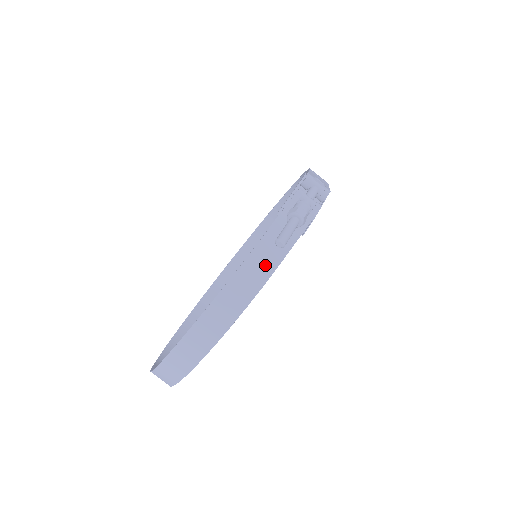
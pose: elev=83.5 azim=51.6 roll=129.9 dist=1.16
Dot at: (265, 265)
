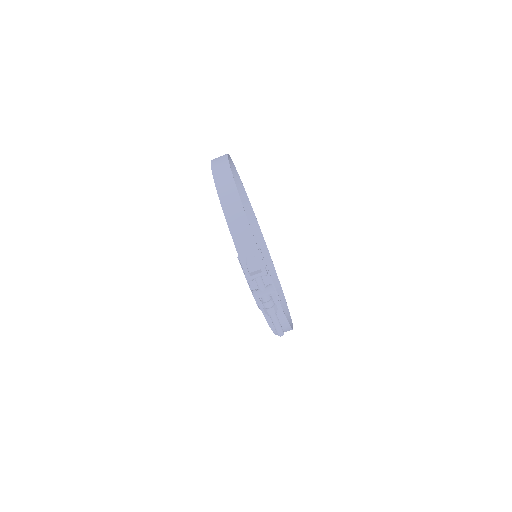
Dot at: (281, 323)
